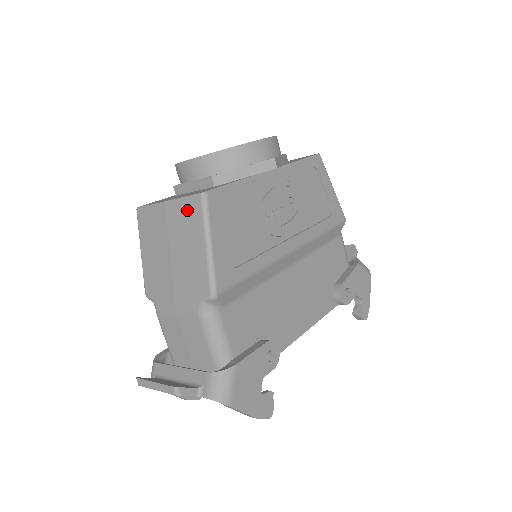
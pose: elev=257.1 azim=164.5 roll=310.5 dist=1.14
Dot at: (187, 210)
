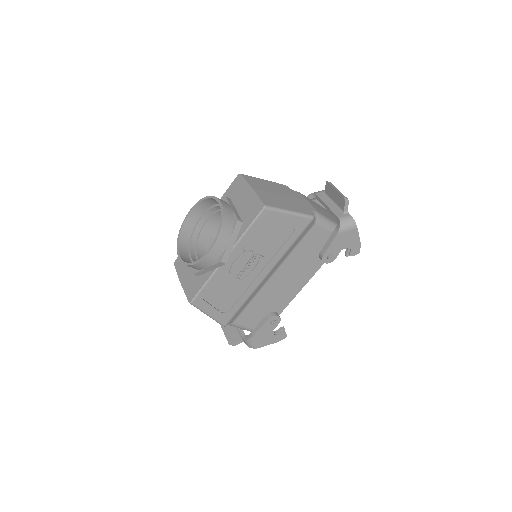
Dot at: occluded
